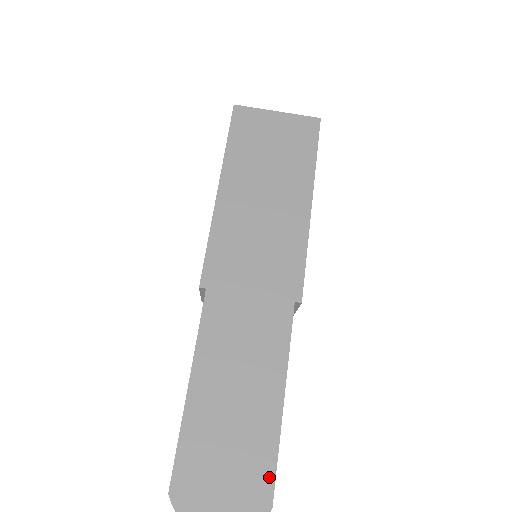
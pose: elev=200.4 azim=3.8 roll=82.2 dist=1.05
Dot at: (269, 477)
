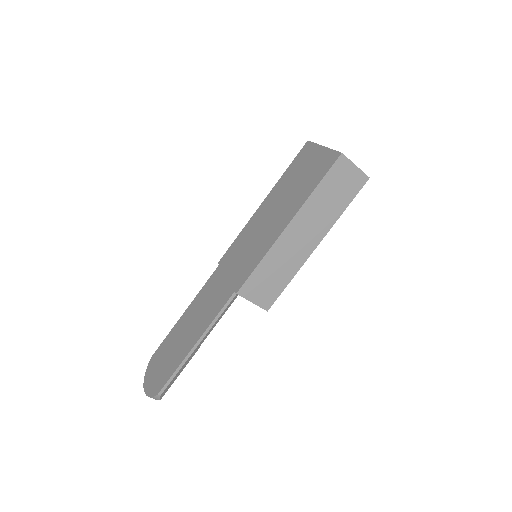
Dot at: (167, 379)
